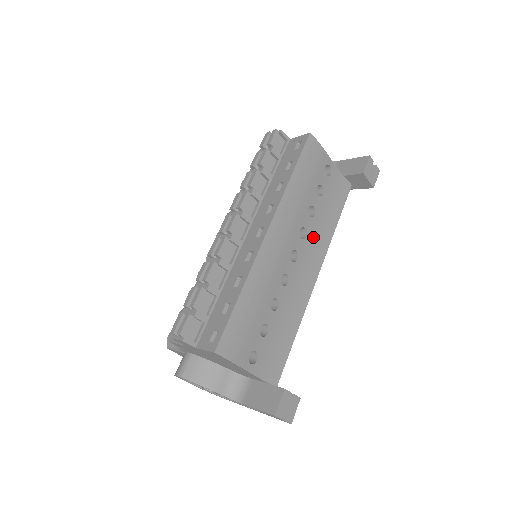
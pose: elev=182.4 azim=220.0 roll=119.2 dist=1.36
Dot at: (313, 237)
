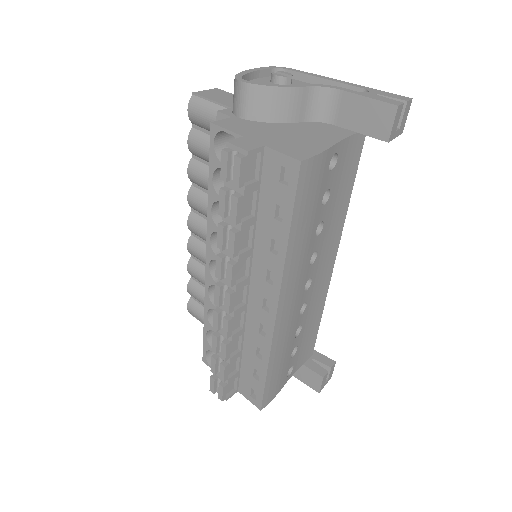
Dot at: (325, 243)
